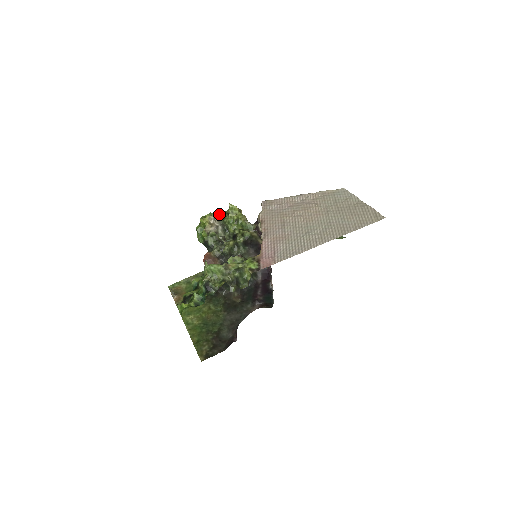
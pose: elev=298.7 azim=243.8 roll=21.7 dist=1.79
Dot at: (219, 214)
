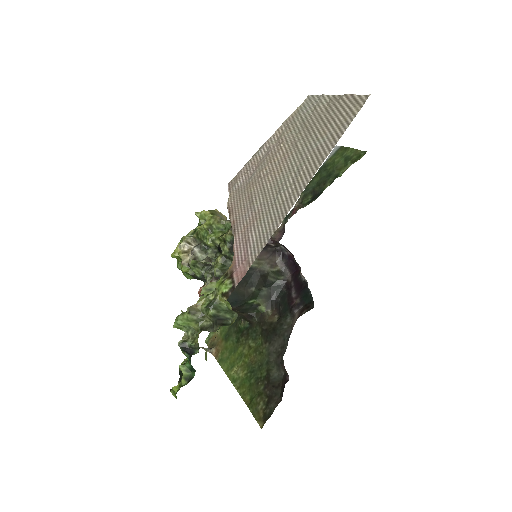
Dot at: (192, 233)
